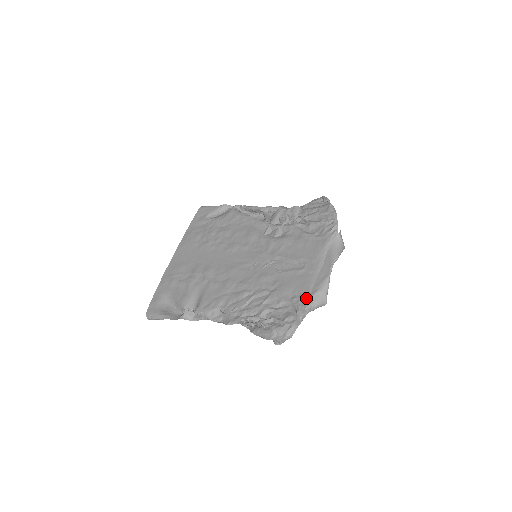
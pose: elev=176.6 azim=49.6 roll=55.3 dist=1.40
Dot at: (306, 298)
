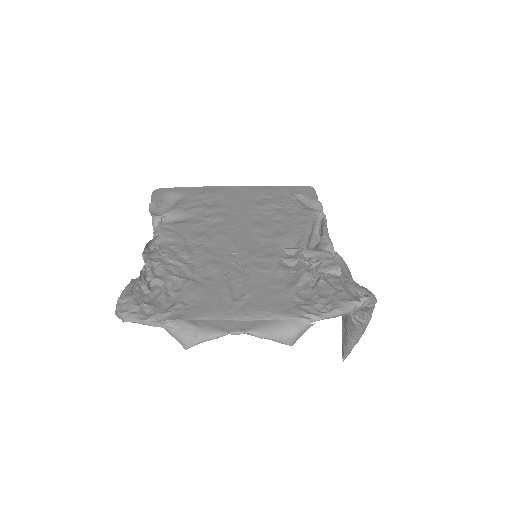
Dot at: (183, 317)
